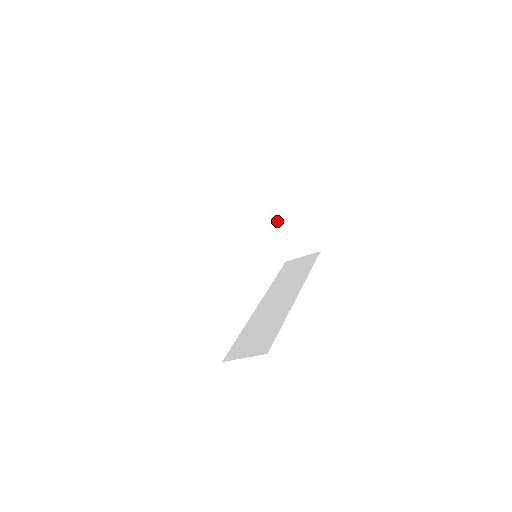
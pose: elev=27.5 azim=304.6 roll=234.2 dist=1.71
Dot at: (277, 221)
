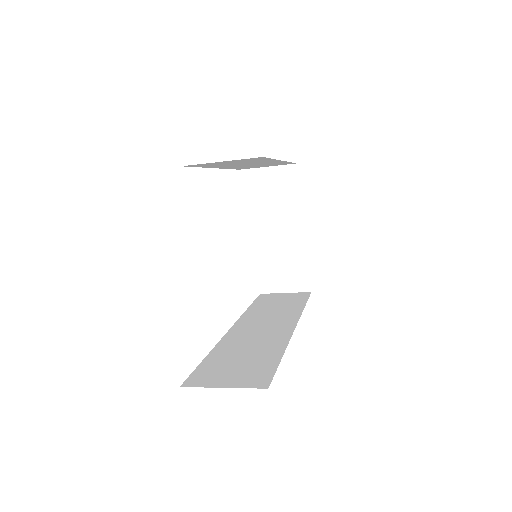
Dot at: (270, 237)
